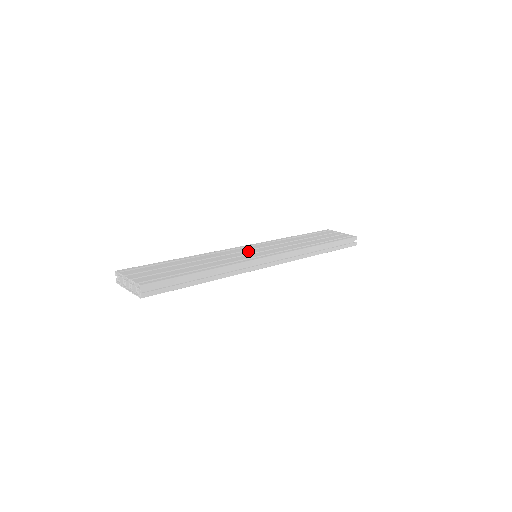
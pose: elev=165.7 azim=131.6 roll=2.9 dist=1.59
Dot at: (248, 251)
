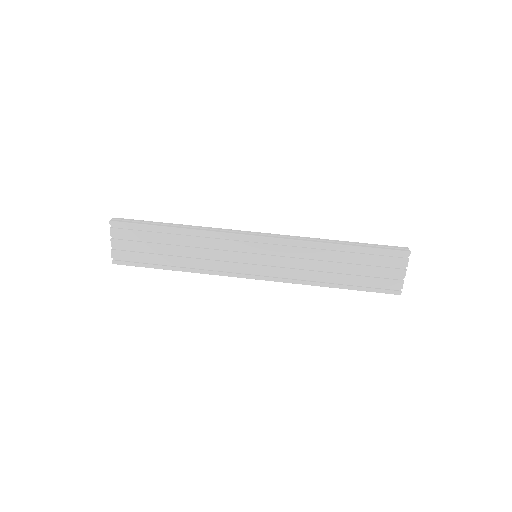
Dot at: (246, 255)
